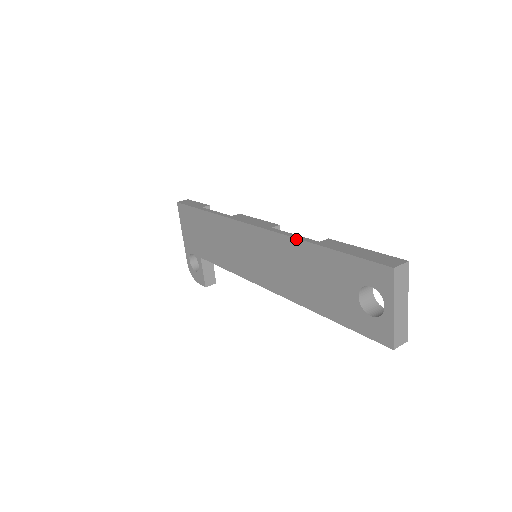
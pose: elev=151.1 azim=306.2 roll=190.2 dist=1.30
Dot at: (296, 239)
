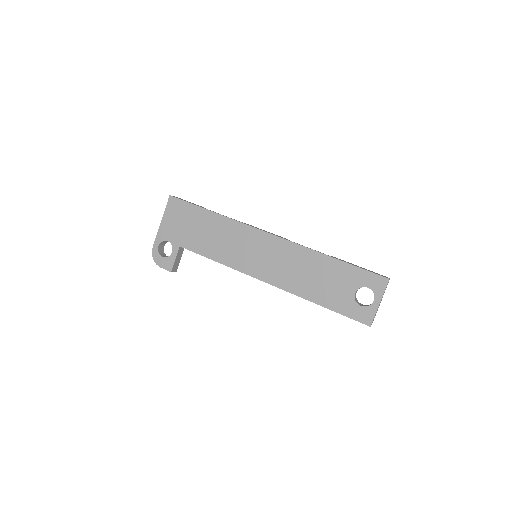
Dot at: (314, 250)
